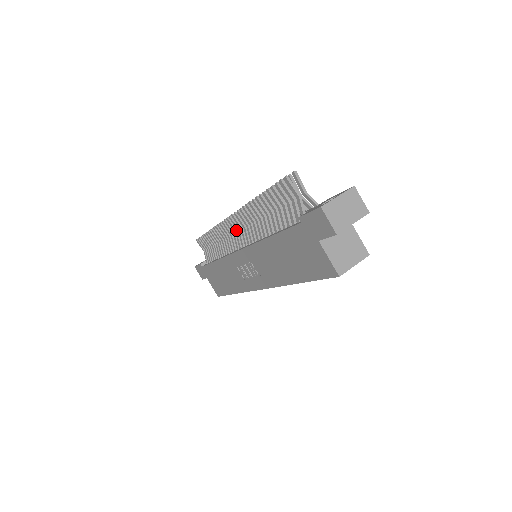
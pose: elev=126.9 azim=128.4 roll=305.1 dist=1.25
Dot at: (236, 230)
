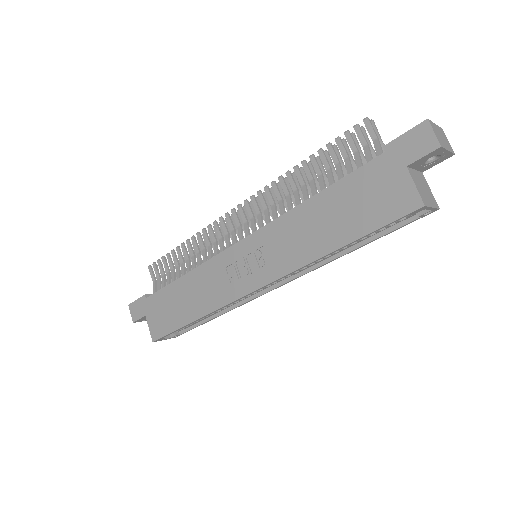
Dot at: (240, 223)
